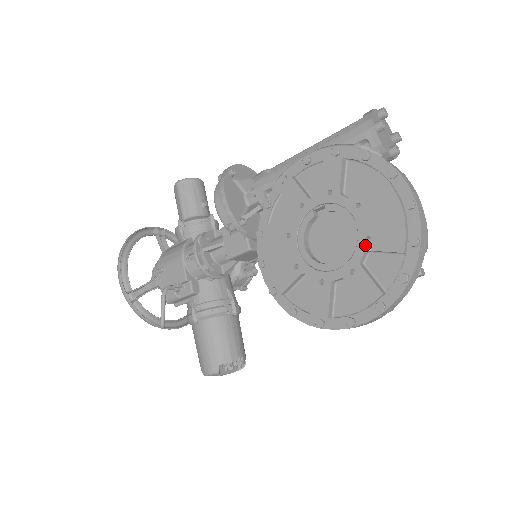
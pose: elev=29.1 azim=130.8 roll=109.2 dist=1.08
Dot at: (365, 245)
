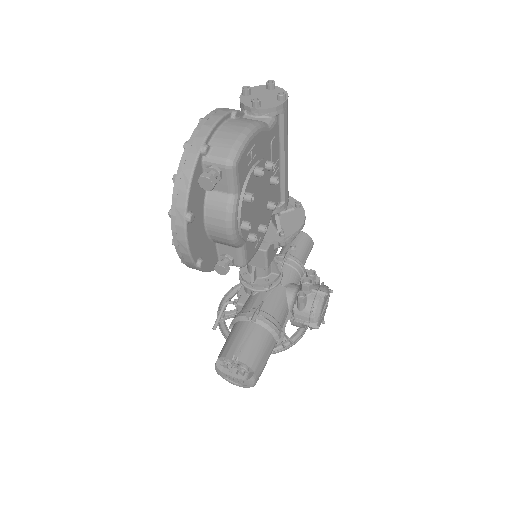
Dot at: occluded
